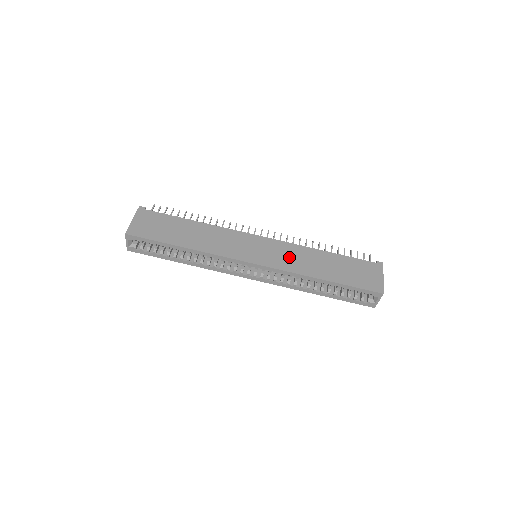
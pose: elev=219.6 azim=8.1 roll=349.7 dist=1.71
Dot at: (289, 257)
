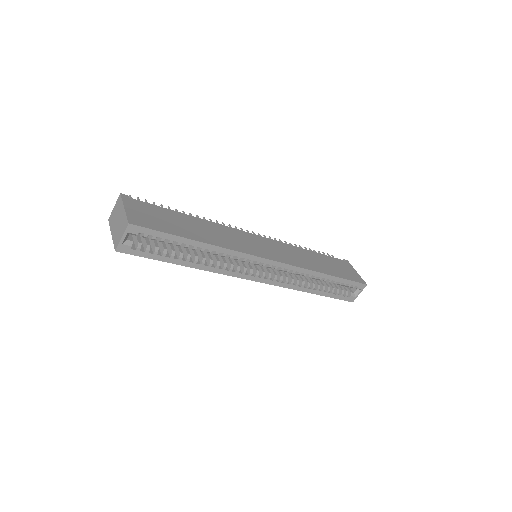
Dot at: (290, 254)
